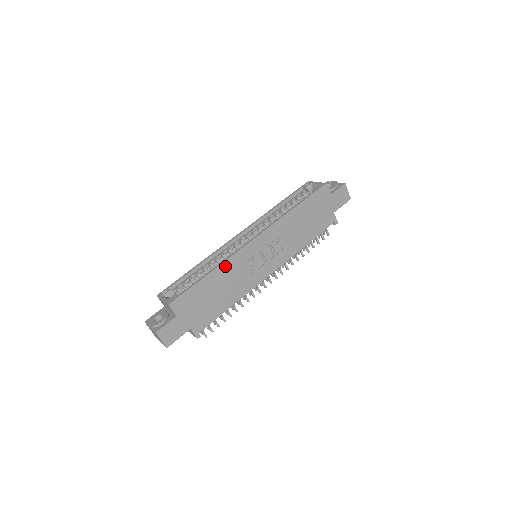
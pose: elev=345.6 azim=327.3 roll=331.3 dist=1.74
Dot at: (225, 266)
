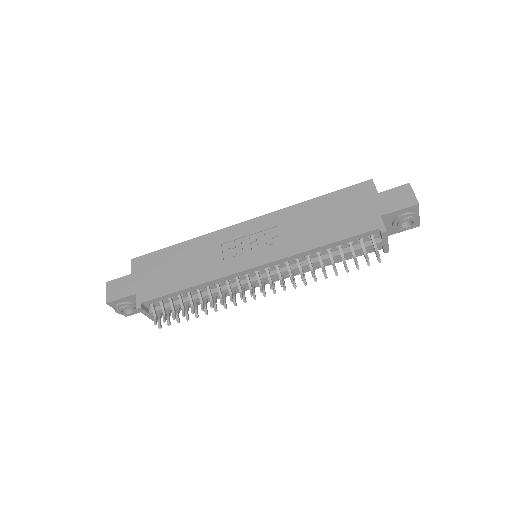
Dot at: (201, 241)
